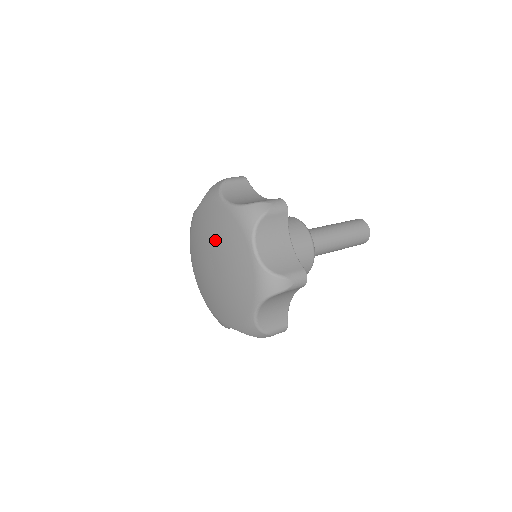
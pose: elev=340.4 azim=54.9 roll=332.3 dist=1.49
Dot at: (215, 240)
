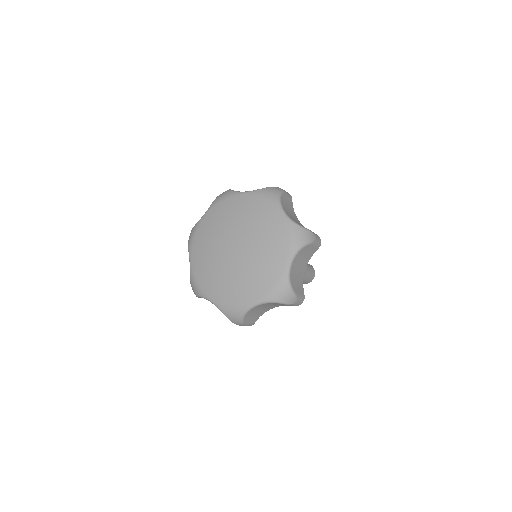
Dot at: (219, 233)
